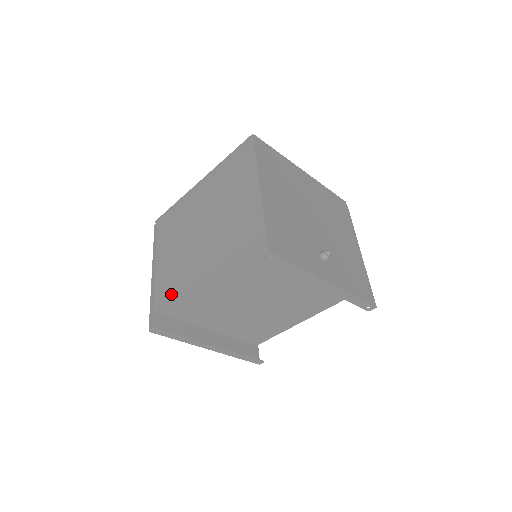
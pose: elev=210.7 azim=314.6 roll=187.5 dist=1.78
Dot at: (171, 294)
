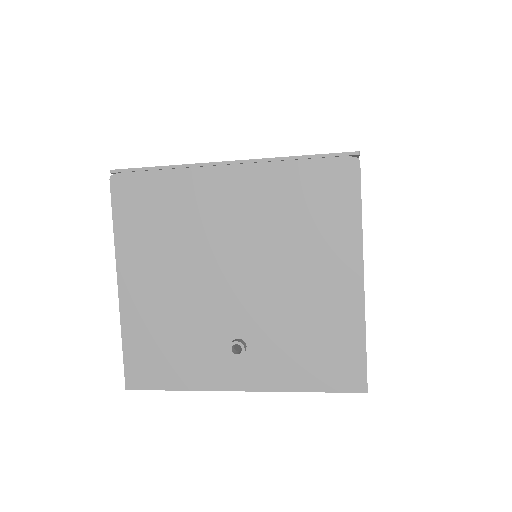
Dot at: occluded
